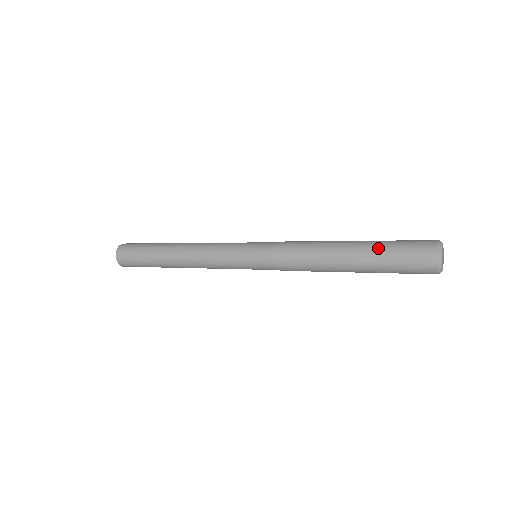
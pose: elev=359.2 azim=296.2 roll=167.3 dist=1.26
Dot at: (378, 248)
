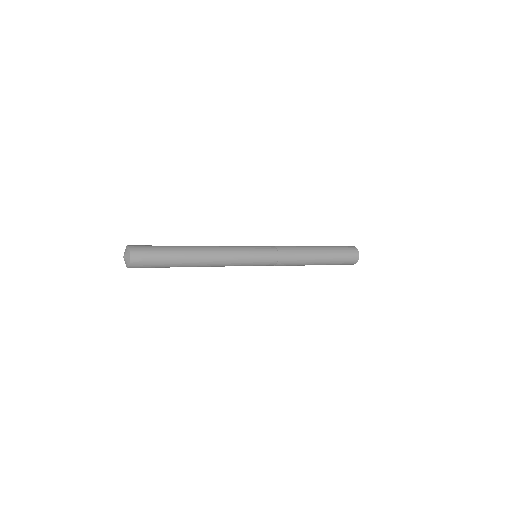
Dot at: (334, 260)
